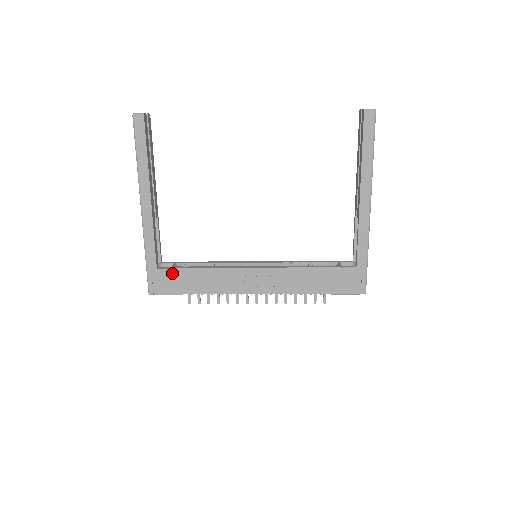
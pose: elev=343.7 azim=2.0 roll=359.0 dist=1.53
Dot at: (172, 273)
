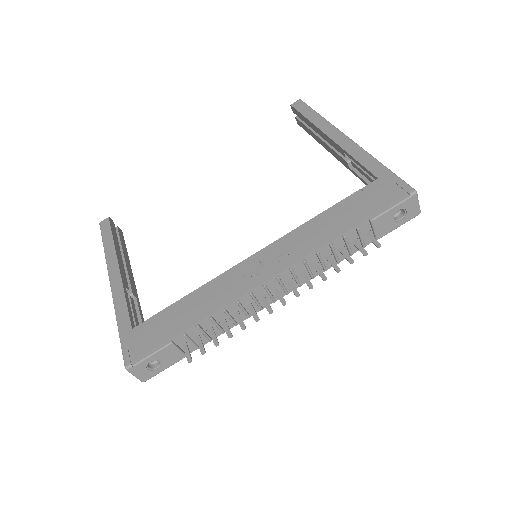
Dot at: (152, 323)
